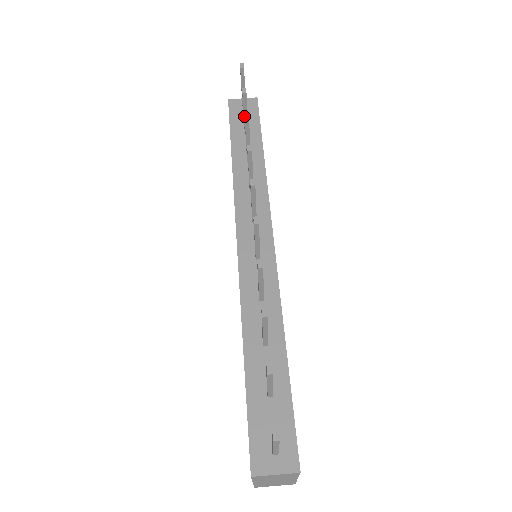
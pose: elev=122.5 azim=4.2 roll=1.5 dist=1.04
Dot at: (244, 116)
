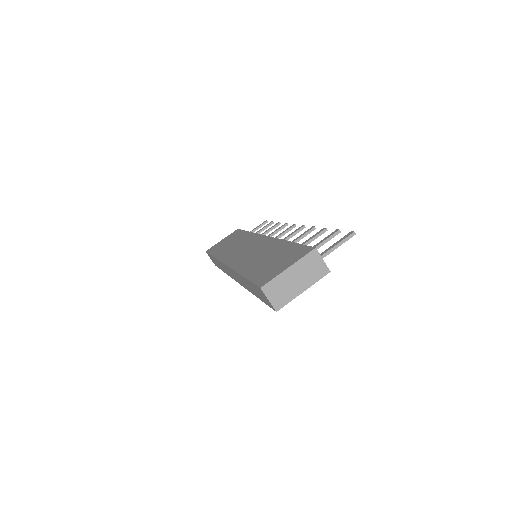
Dot at: (279, 222)
